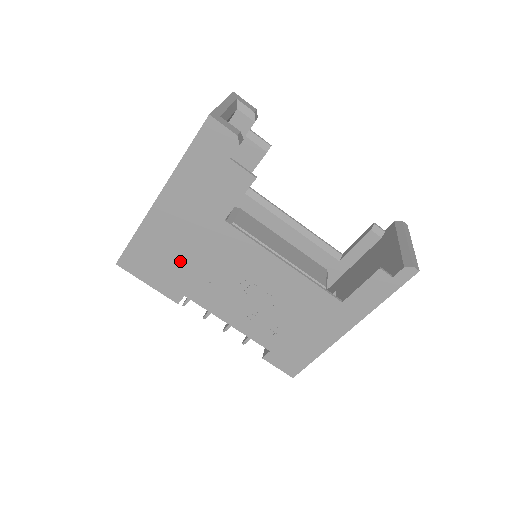
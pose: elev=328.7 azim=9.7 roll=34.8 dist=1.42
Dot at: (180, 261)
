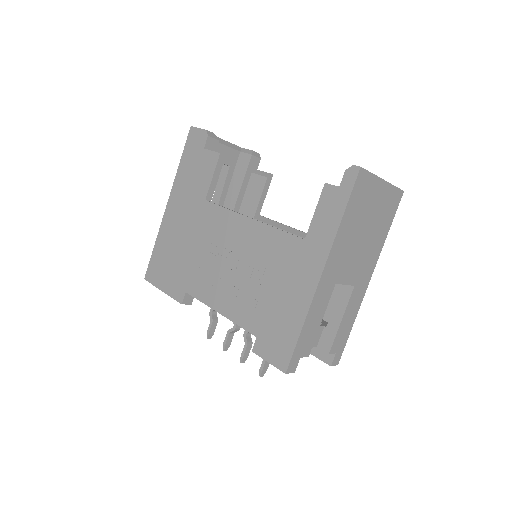
Dot at: (181, 255)
